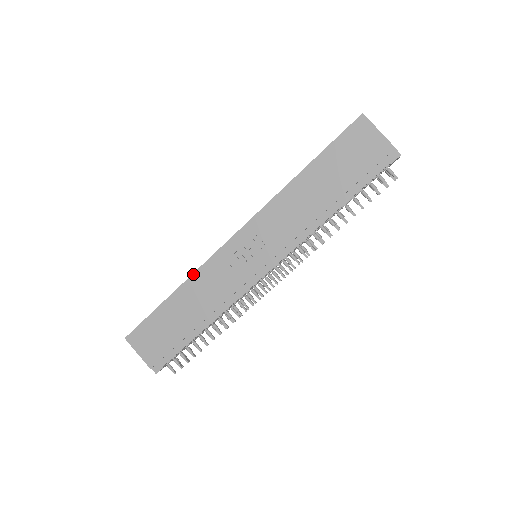
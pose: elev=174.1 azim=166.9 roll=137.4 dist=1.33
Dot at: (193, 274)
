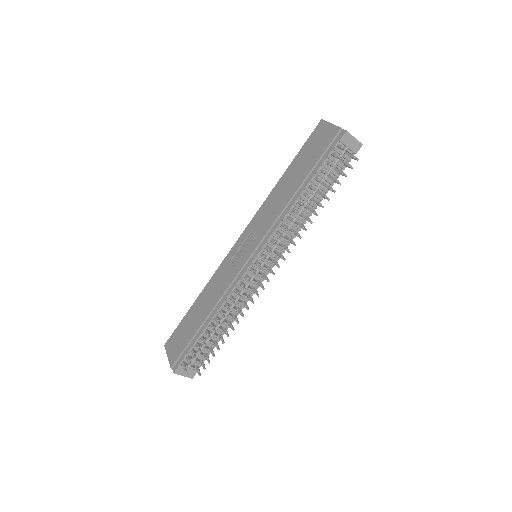
Dot at: (211, 278)
